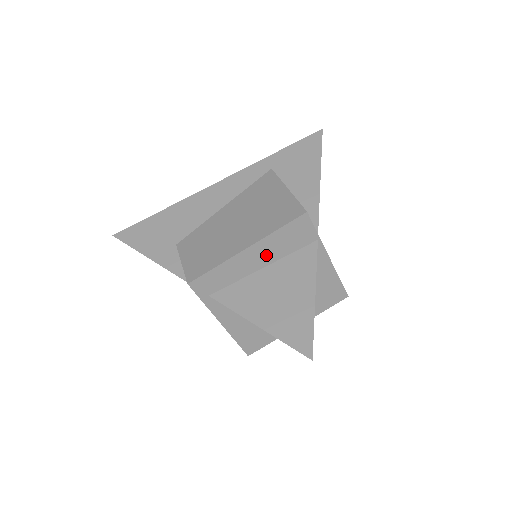
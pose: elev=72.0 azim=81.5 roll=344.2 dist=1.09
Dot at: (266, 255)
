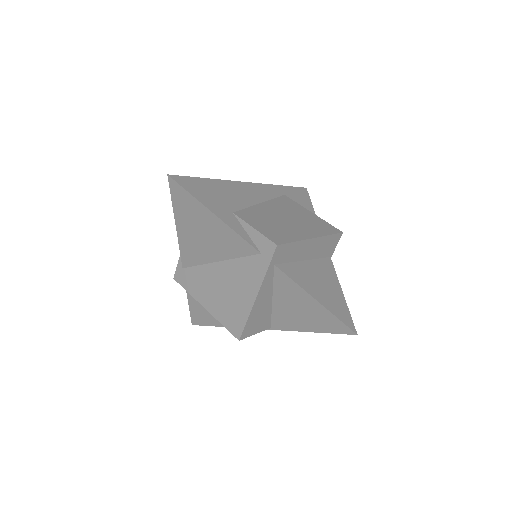
Dot at: (313, 251)
